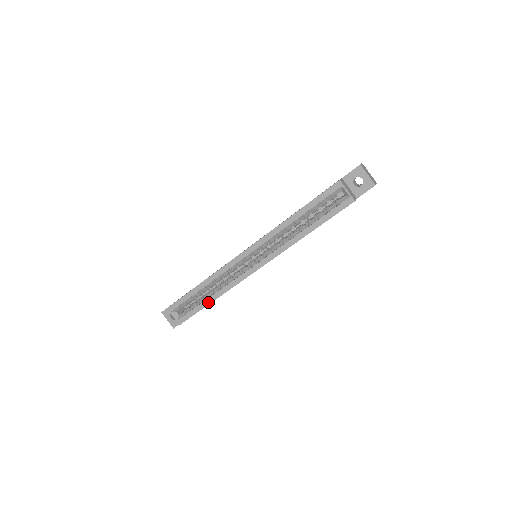
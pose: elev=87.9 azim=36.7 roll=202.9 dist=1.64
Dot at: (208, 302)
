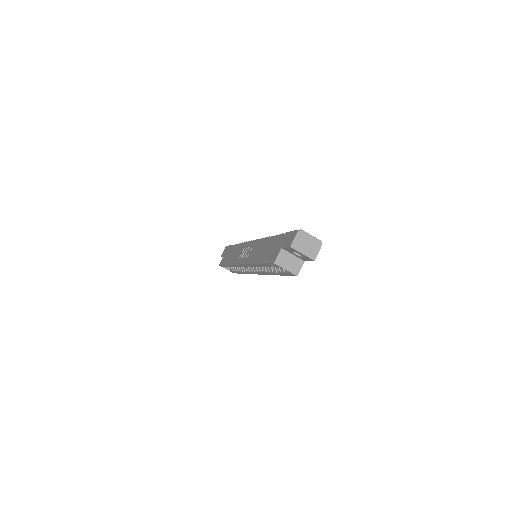
Dot at: (241, 273)
